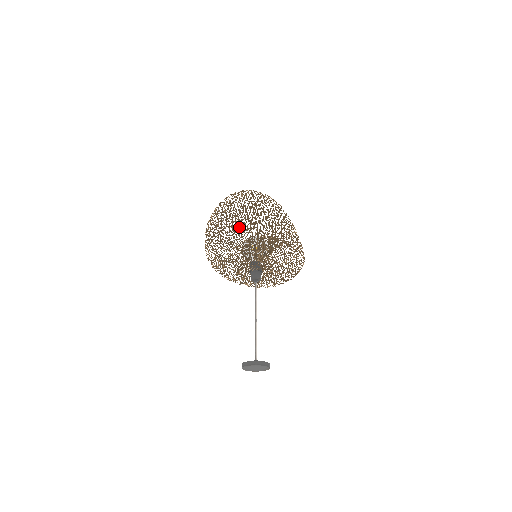
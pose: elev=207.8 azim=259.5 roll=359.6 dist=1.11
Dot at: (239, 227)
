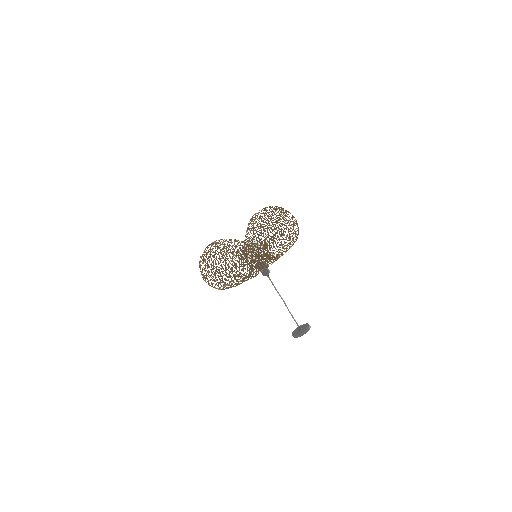
Dot at: occluded
